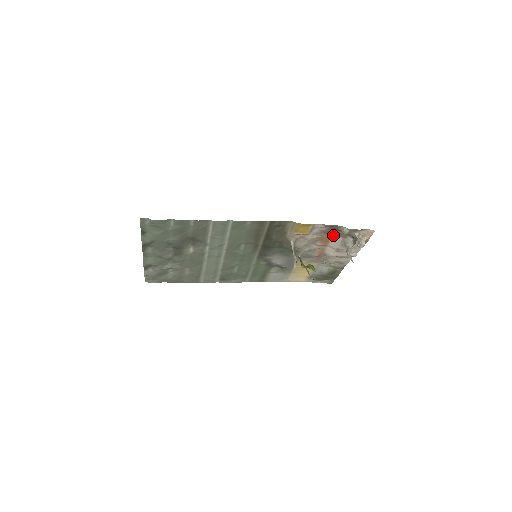
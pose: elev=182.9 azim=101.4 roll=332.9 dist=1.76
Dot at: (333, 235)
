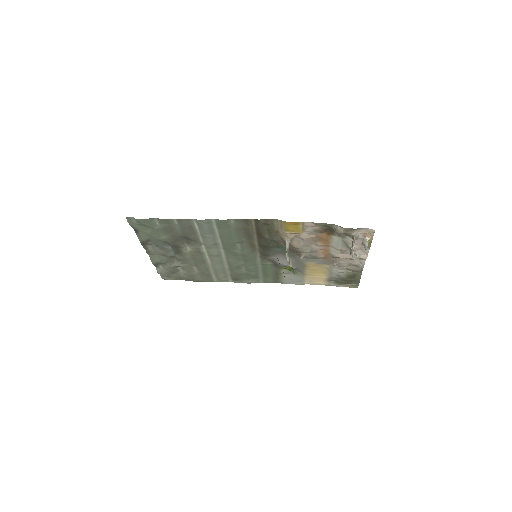
Dot at: (331, 234)
